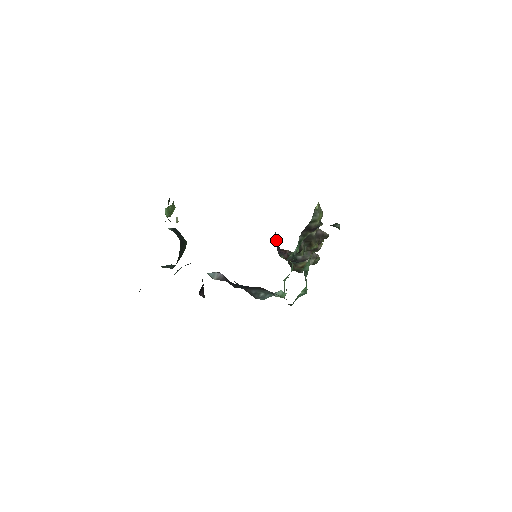
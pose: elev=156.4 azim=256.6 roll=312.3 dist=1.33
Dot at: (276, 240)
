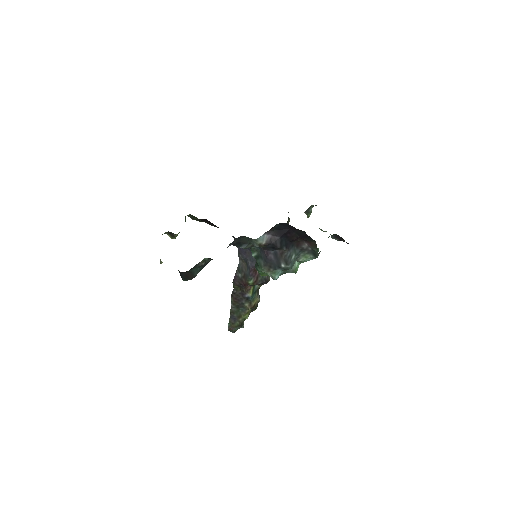
Dot at: (242, 269)
